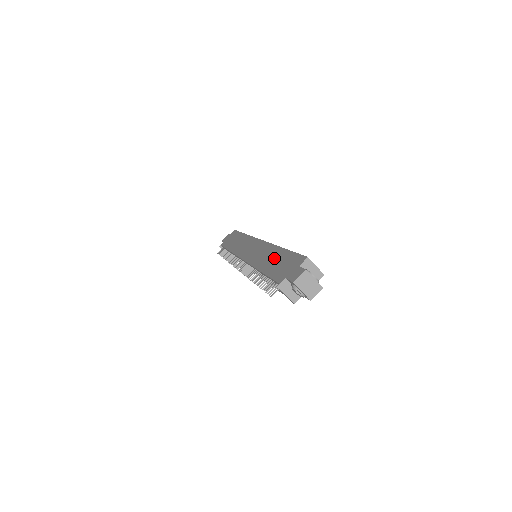
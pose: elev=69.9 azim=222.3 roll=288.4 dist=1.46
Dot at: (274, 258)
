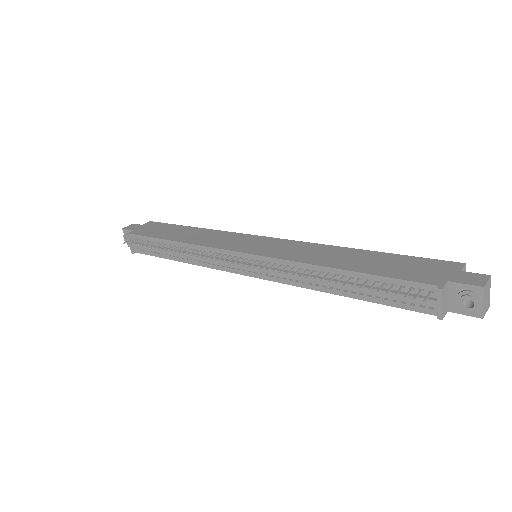
Dot at: (360, 258)
